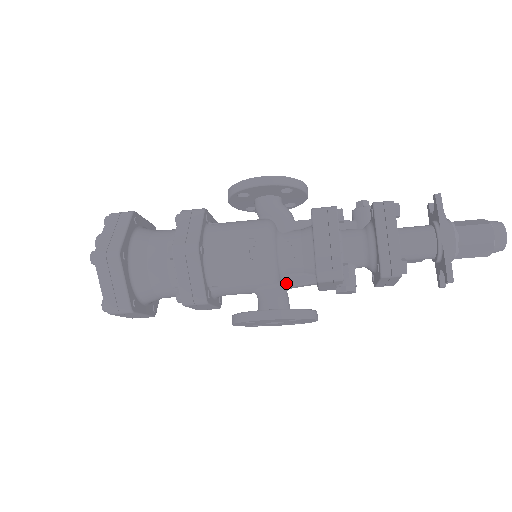
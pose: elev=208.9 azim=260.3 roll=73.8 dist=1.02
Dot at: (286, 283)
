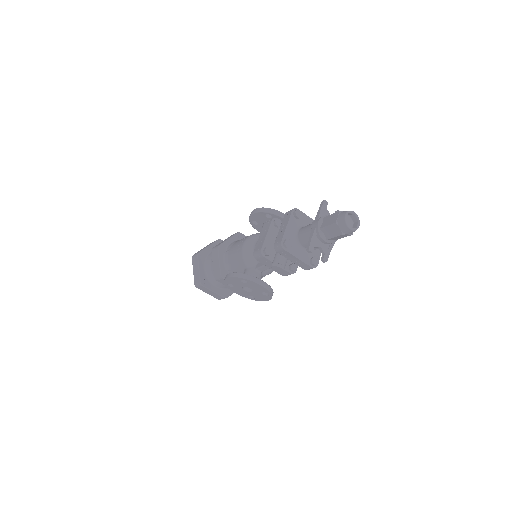
Dot at: (257, 267)
